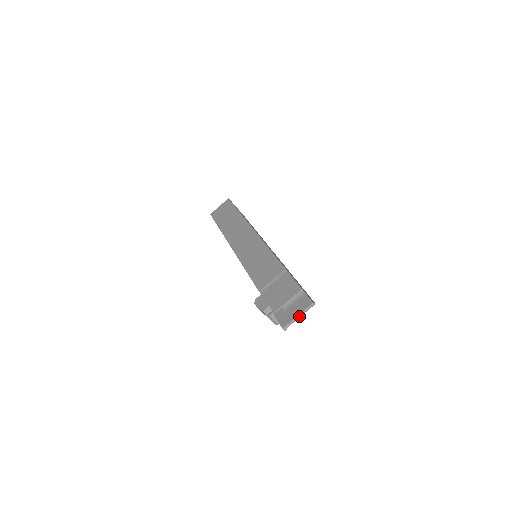
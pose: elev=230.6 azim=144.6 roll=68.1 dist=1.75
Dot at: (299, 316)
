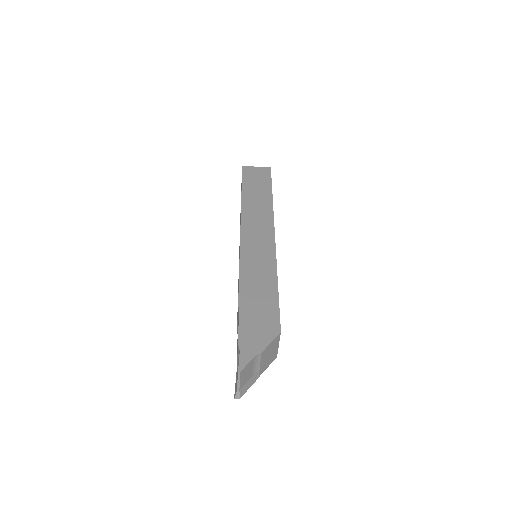
Dot at: (239, 384)
